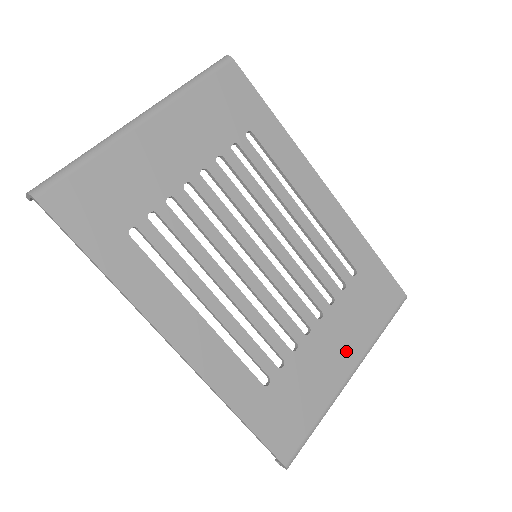
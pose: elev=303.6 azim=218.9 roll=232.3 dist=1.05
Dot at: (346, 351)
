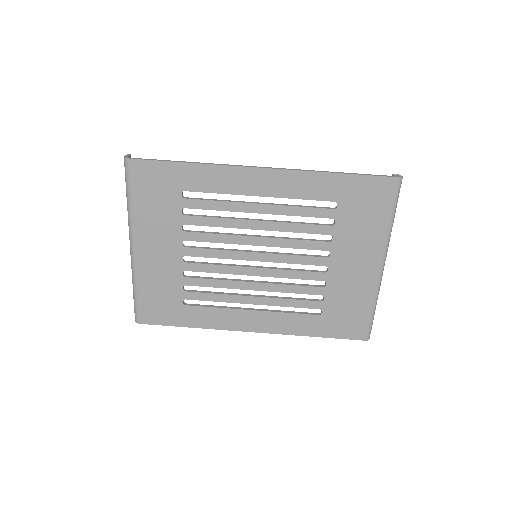
Dot at: (366, 258)
